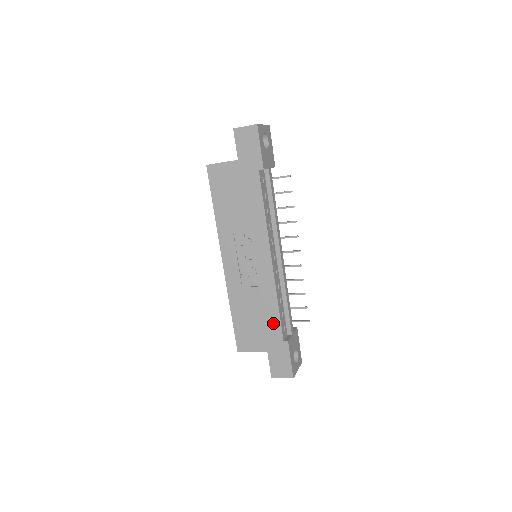
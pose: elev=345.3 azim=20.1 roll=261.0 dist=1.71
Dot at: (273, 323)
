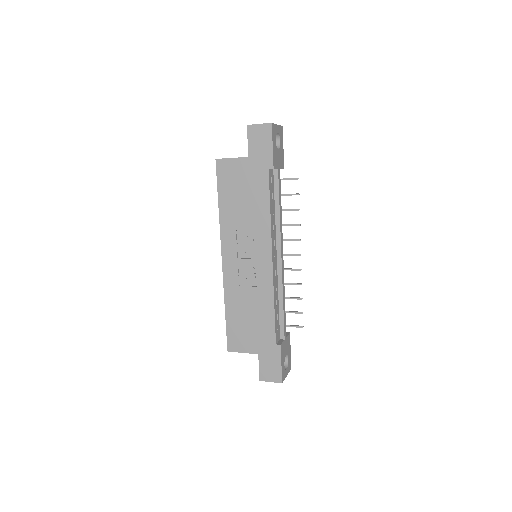
Dot at: (267, 325)
